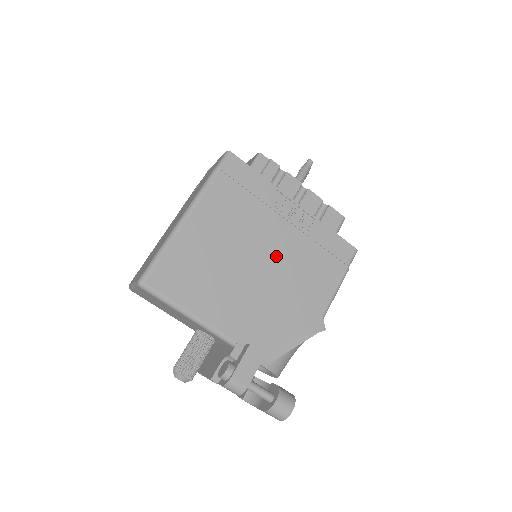
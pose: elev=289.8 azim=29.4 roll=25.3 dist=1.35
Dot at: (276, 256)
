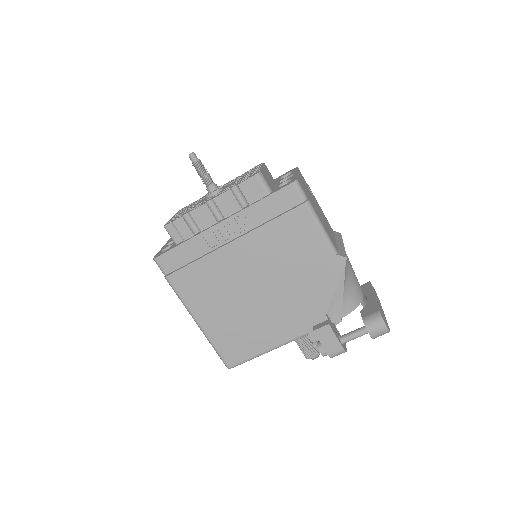
Dot at: (258, 267)
